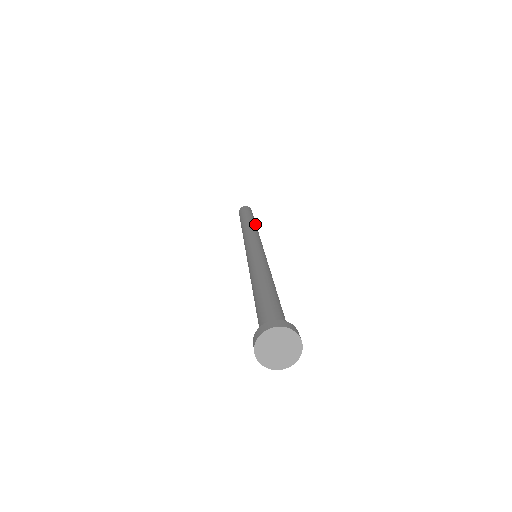
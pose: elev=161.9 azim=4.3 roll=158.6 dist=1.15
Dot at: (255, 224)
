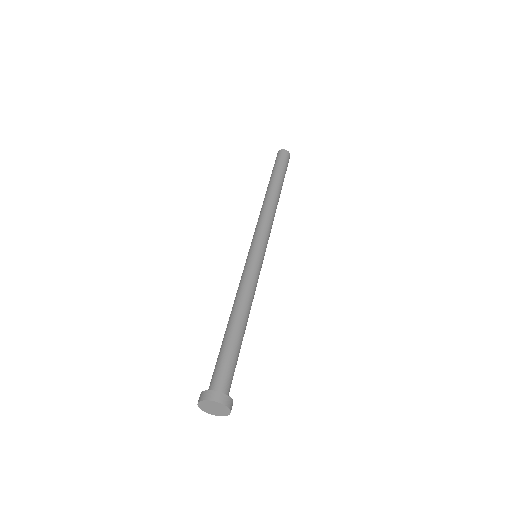
Dot at: (276, 192)
